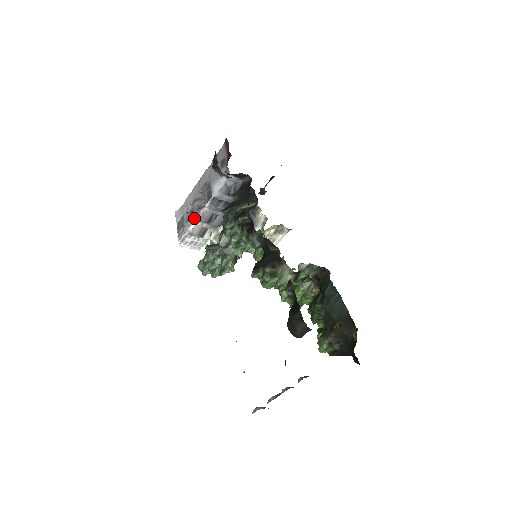
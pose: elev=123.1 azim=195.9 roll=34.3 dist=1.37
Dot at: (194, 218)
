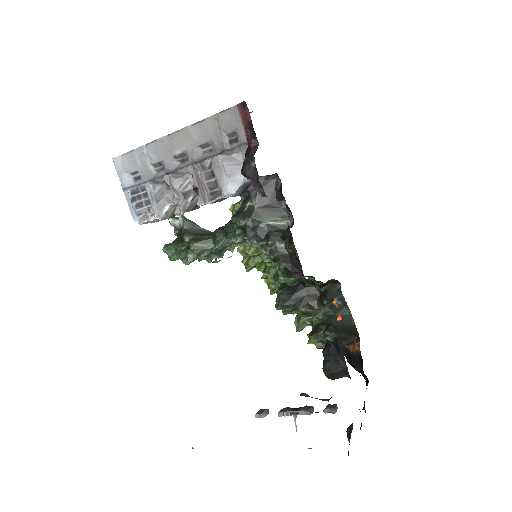
Dot at: (178, 208)
